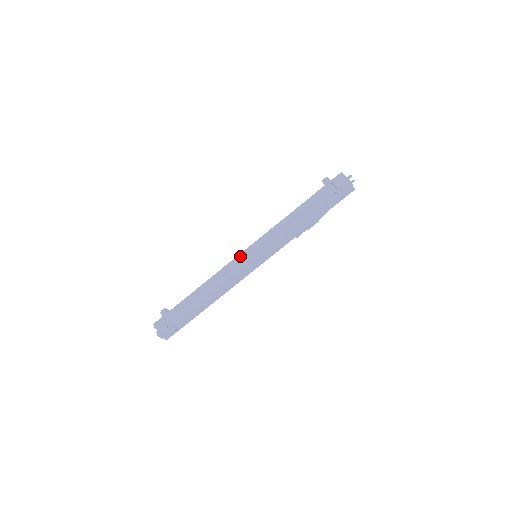
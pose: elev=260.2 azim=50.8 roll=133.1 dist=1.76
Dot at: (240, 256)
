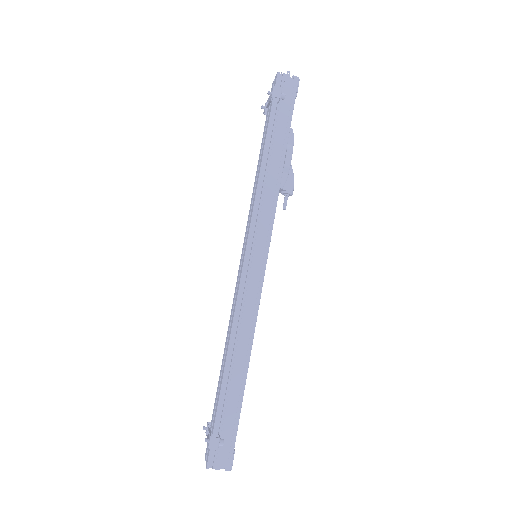
Dot at: (238, 273)
